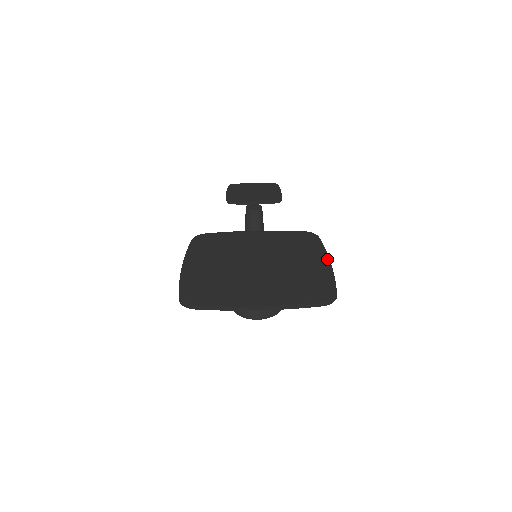
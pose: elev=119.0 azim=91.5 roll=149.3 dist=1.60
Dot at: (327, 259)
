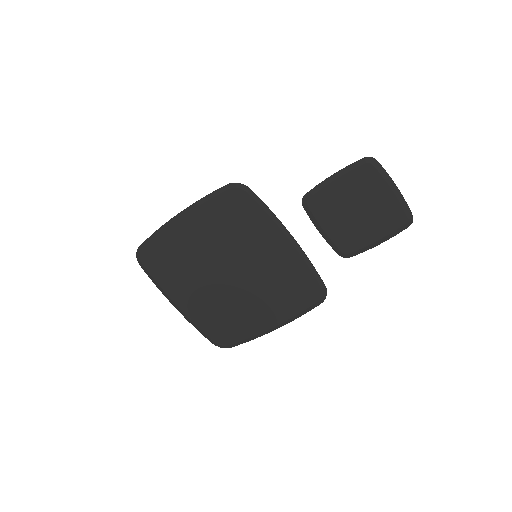
Dot at: (279, 326)
